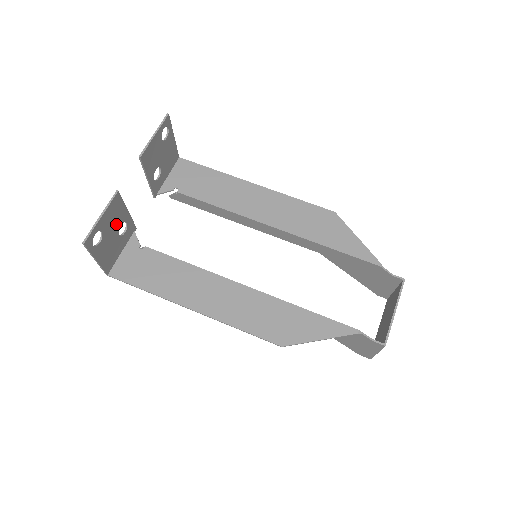
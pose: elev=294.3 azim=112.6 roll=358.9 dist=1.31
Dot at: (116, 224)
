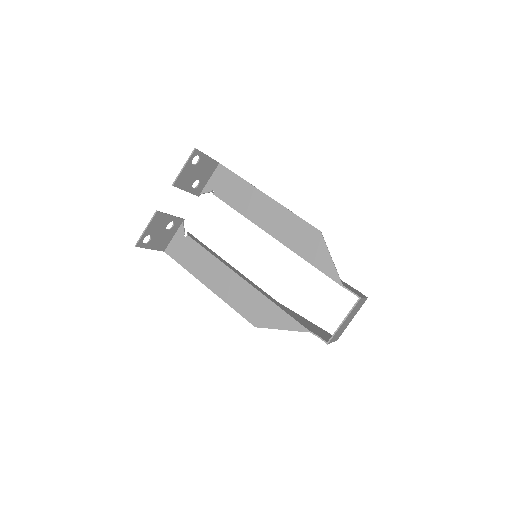
Dot at: (162, 226)
